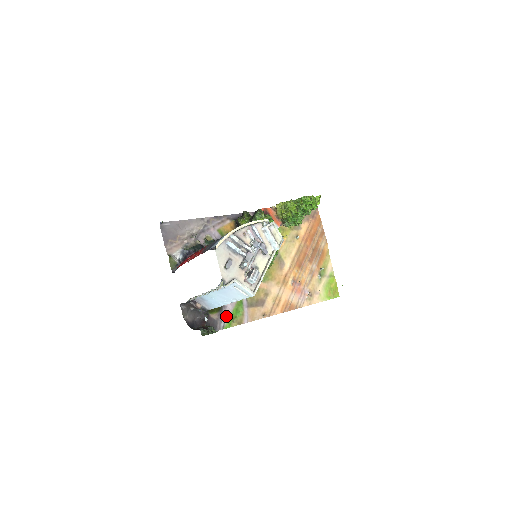
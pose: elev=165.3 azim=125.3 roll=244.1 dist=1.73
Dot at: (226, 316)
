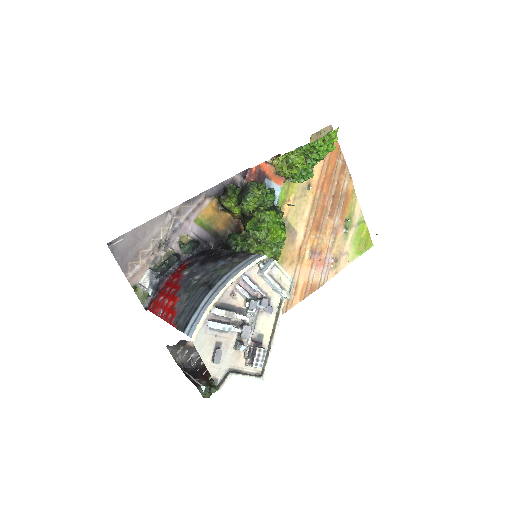
Dot at: occluded
